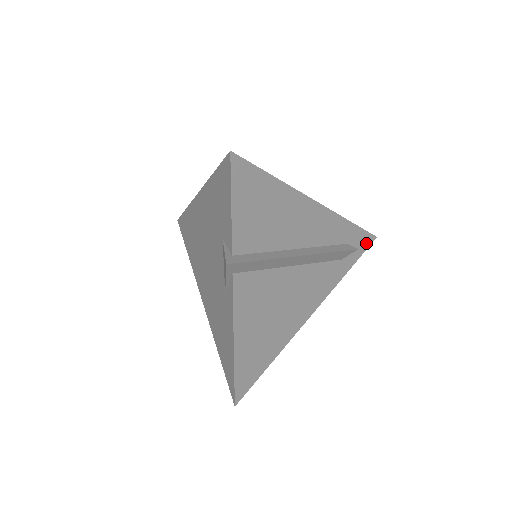
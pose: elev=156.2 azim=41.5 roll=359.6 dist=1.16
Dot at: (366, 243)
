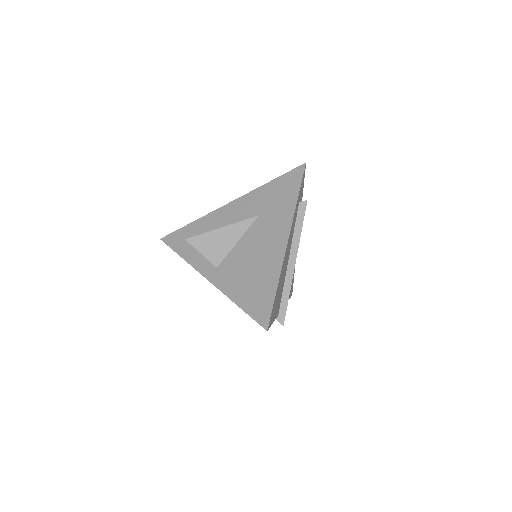
Dot at: (304, 177)
